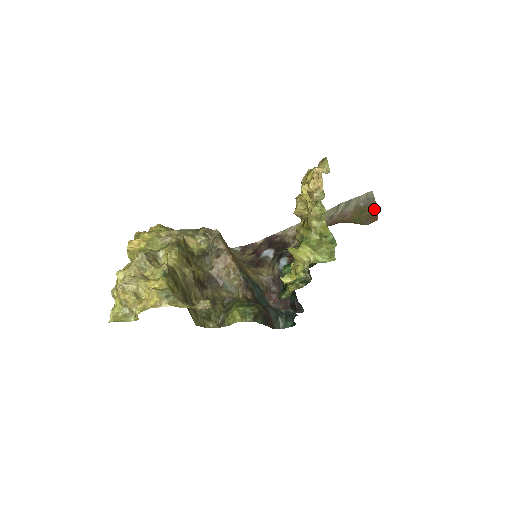
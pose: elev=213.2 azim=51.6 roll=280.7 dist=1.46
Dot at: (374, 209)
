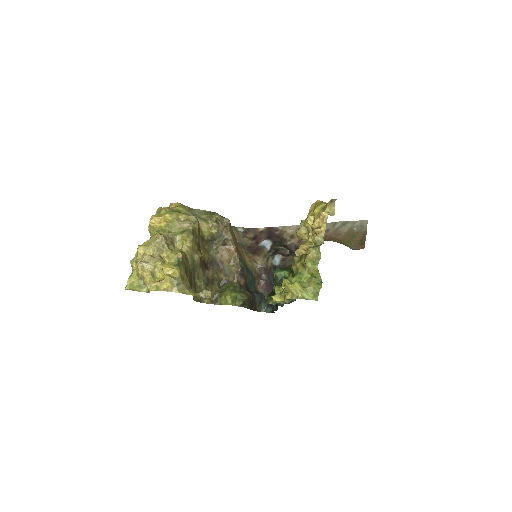
Dot at: (364, 238)
